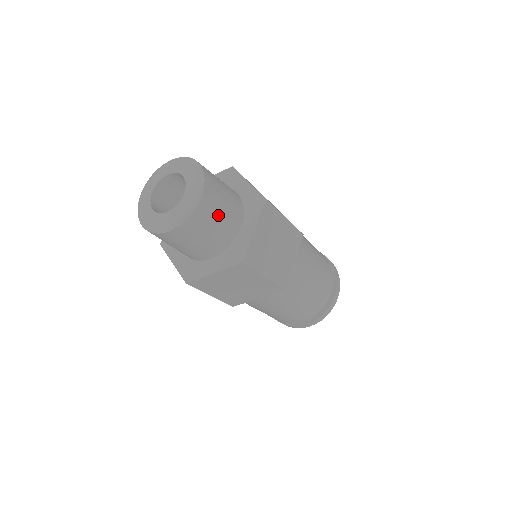
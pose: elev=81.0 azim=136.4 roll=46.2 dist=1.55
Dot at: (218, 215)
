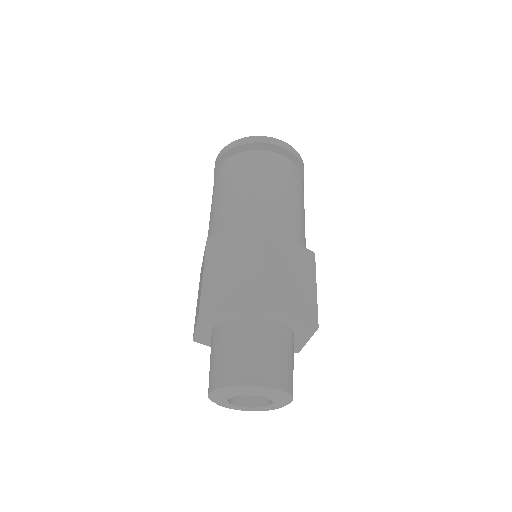
Dot at: occluded
